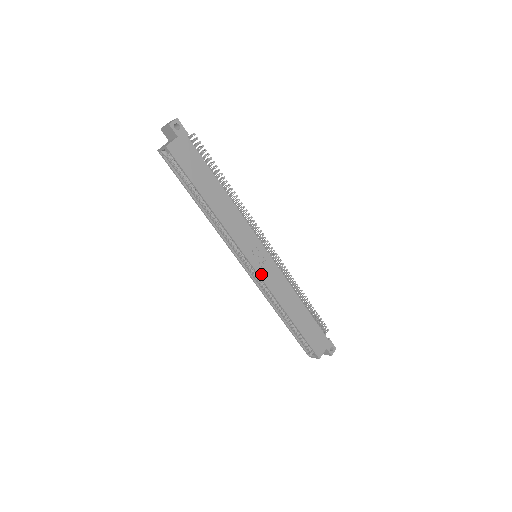
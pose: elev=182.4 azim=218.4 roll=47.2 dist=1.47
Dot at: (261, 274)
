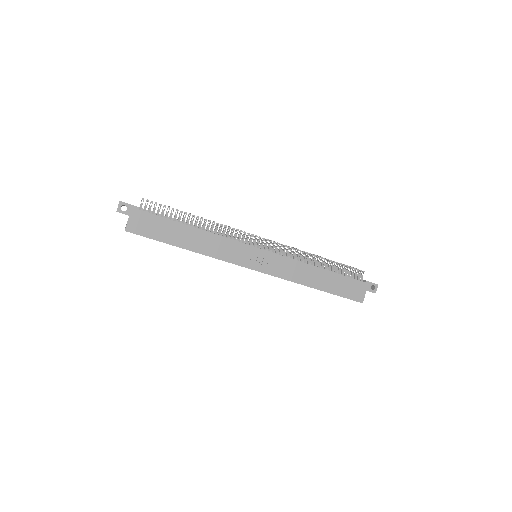
Dot at: (266, 271)
